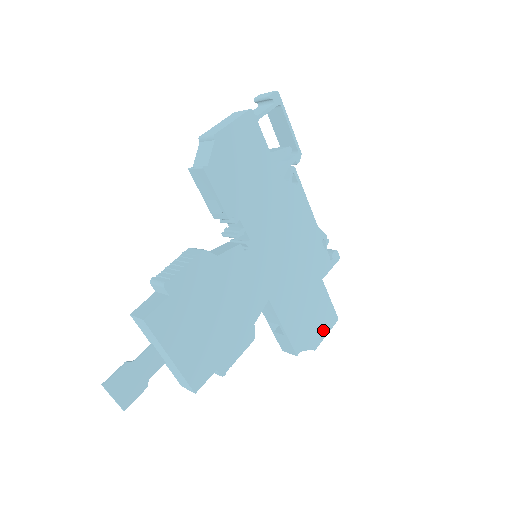
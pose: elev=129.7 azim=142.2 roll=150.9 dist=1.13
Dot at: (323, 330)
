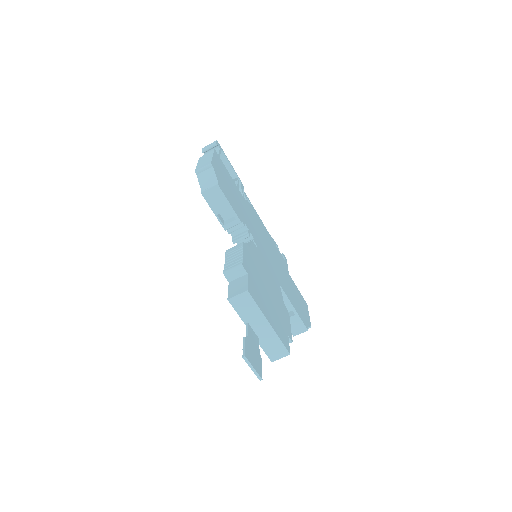
Dot at: (306, 312)
